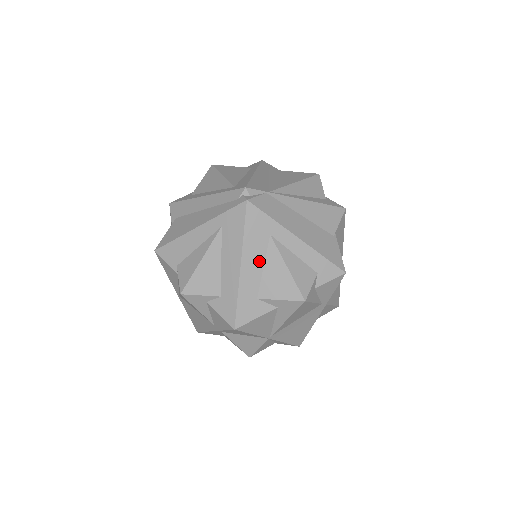
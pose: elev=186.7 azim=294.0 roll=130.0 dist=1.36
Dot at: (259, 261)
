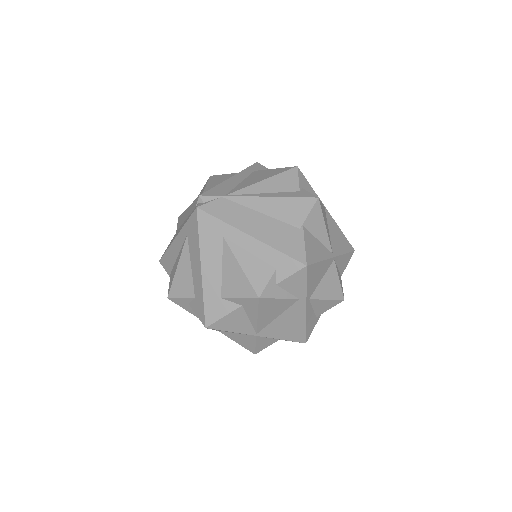
Dot at: (217, 263)
